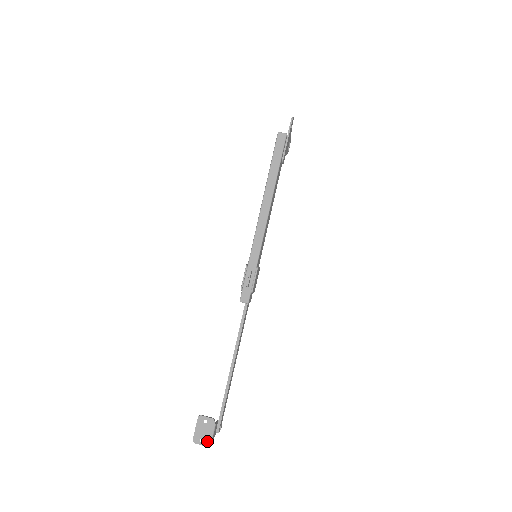
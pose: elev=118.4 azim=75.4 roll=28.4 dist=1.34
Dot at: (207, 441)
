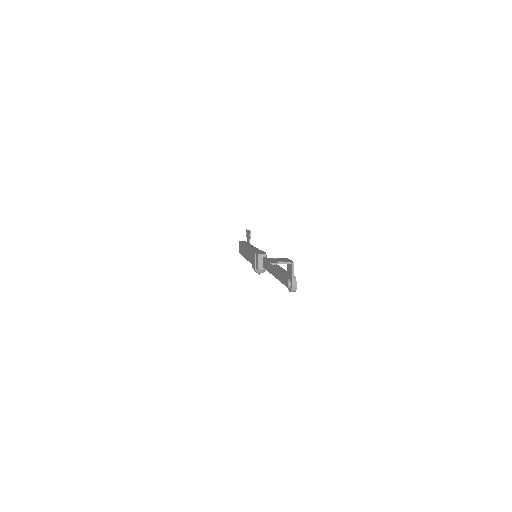
Dot at: (287, 261)
